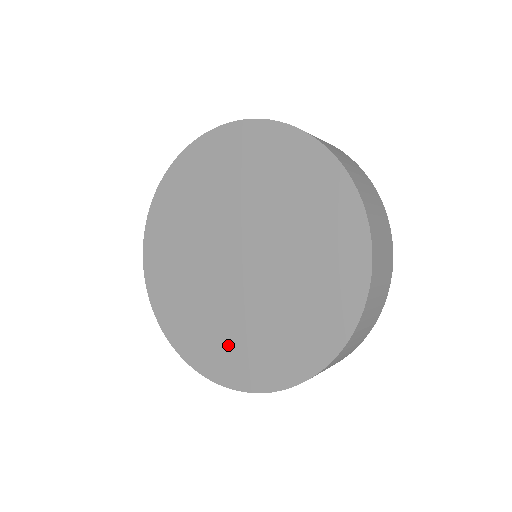
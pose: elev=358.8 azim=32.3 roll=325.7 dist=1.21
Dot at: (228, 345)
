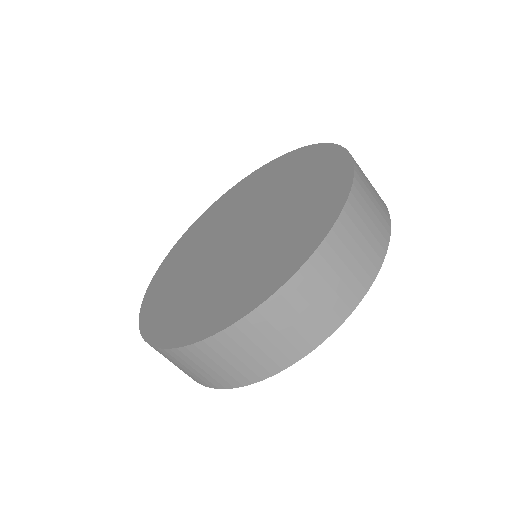
Dot at: (225, 295)
